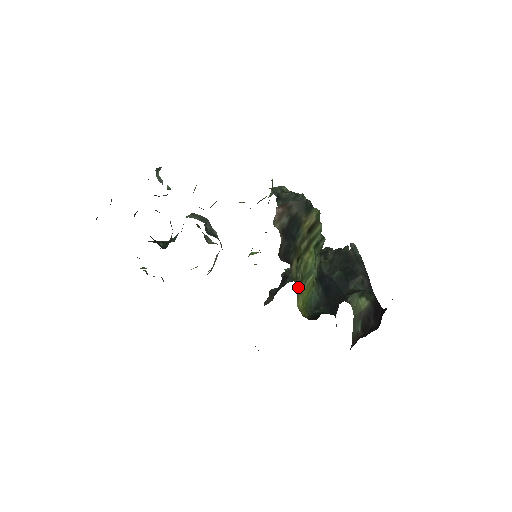
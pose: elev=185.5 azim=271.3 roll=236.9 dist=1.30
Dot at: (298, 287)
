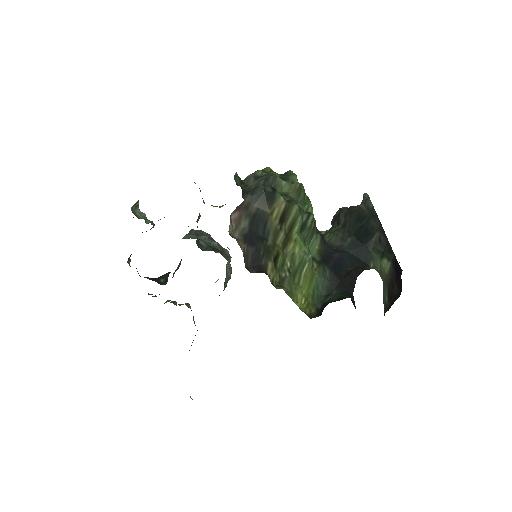
Dot at: (289, 287)
